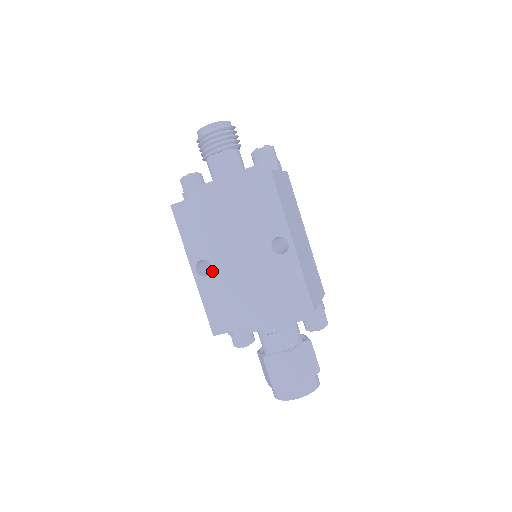
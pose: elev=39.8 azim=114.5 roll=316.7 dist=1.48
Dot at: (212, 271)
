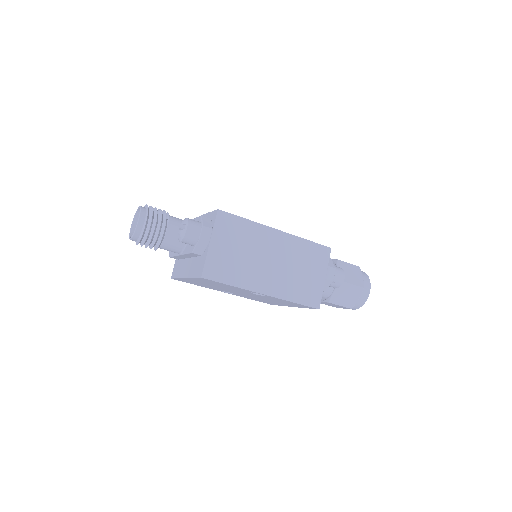
Dot at: occluded
